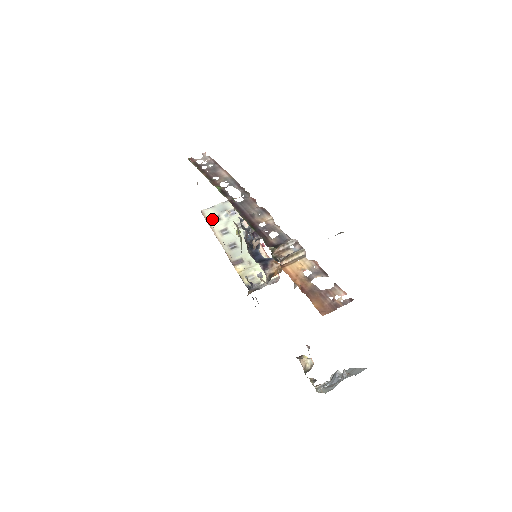
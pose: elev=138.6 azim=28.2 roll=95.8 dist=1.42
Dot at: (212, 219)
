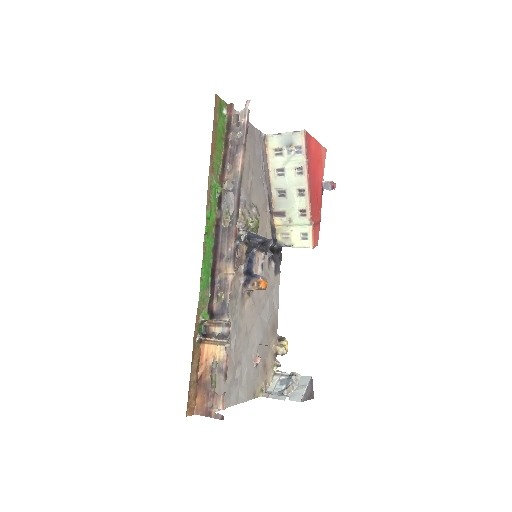
Dot at: (273, 151)
